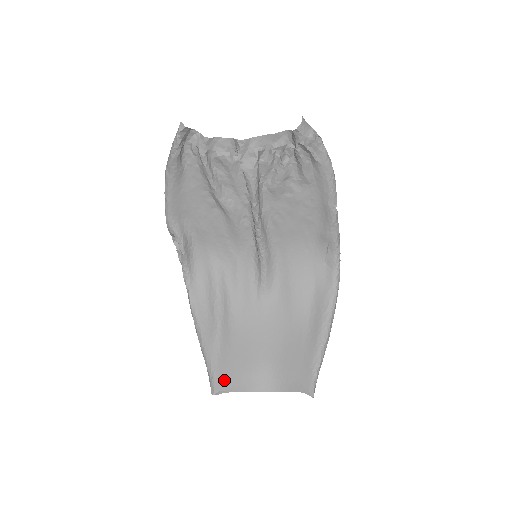
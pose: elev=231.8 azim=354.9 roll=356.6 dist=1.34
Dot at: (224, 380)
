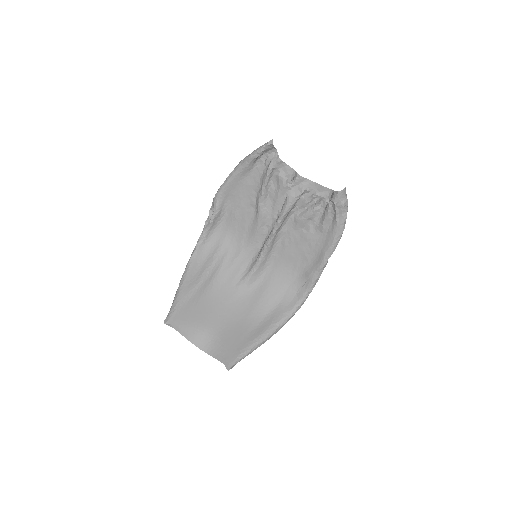
Dot at: (178, 320)
